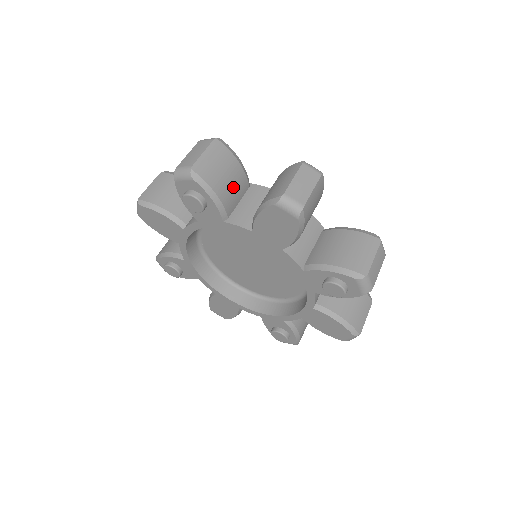
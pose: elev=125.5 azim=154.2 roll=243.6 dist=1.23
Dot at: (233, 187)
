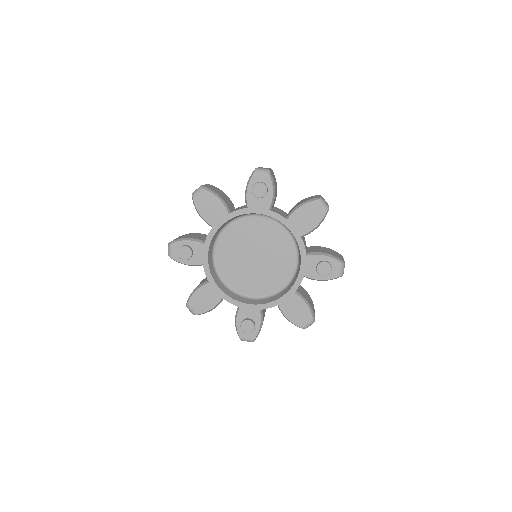
Dot at: (197, 236)
